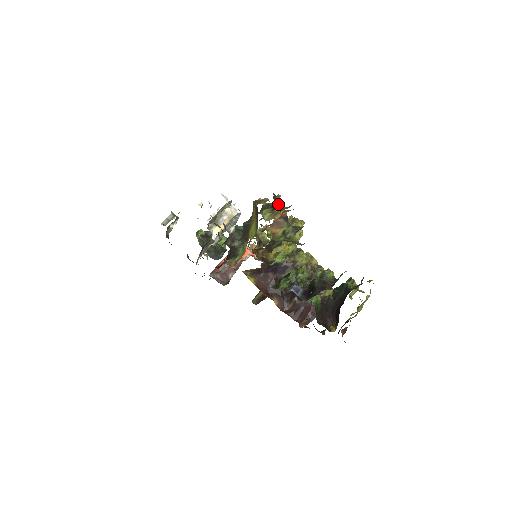
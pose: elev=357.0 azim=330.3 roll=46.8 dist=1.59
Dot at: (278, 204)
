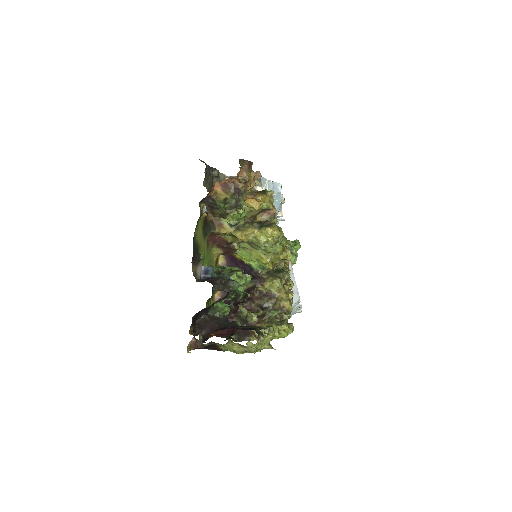
Dot at: (267, 193)
